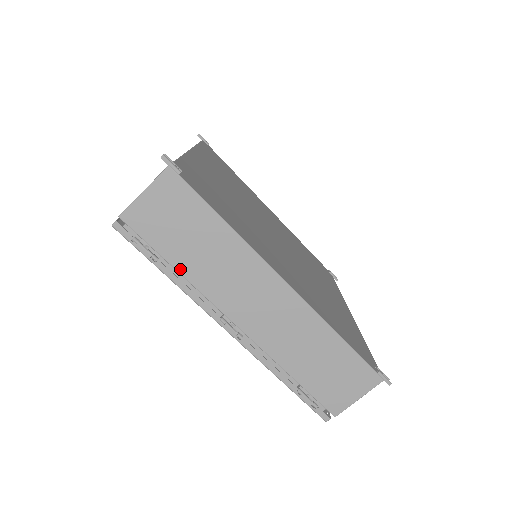
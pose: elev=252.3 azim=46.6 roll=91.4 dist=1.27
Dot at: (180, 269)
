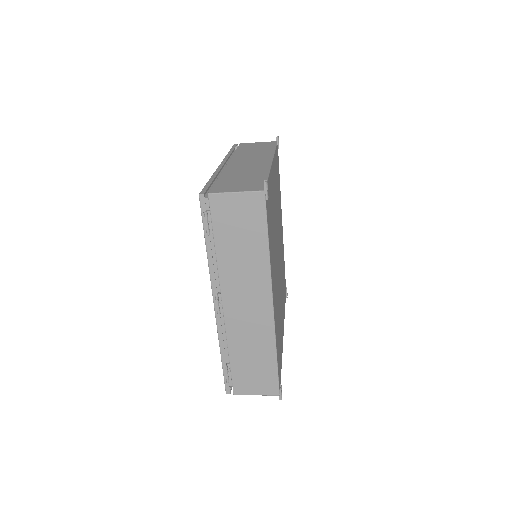
Dot at: (218, 250)
